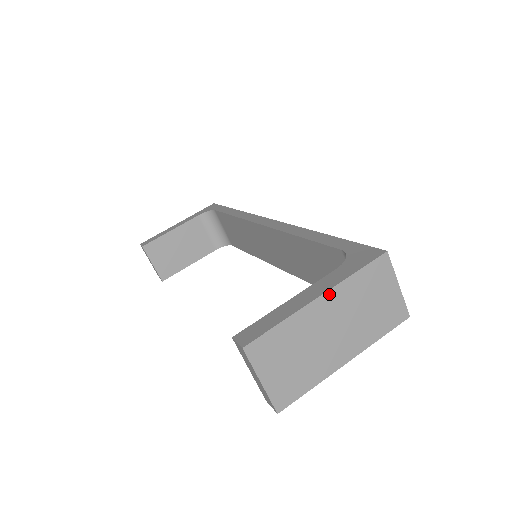
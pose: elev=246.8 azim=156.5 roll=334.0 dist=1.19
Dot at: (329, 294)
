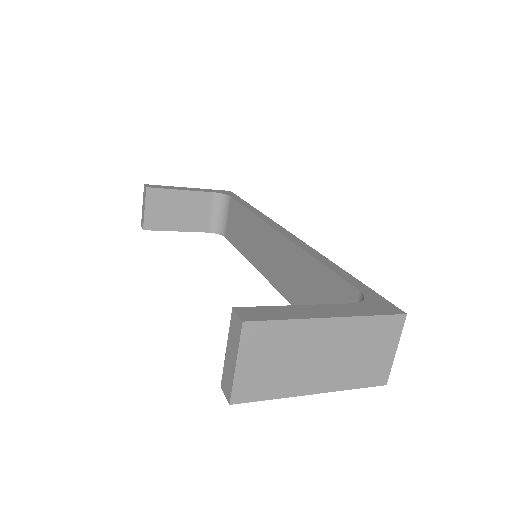
Dot at: (341, 321)
